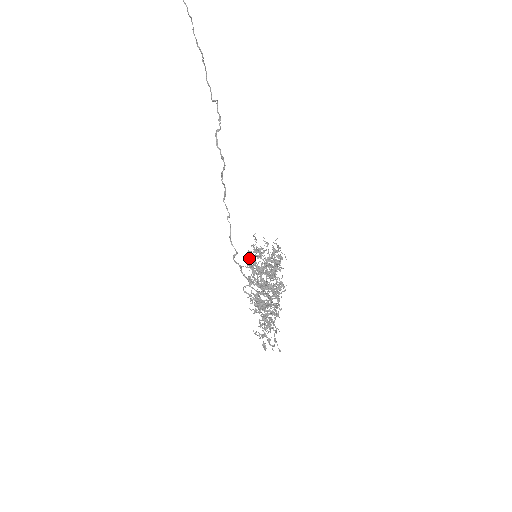
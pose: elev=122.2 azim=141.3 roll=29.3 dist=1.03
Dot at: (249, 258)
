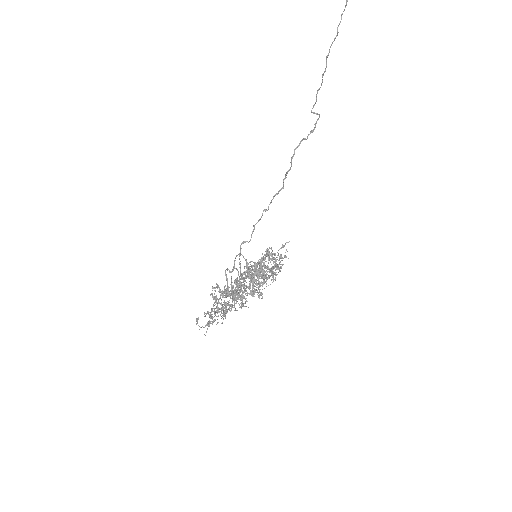
Dot at: occluded
